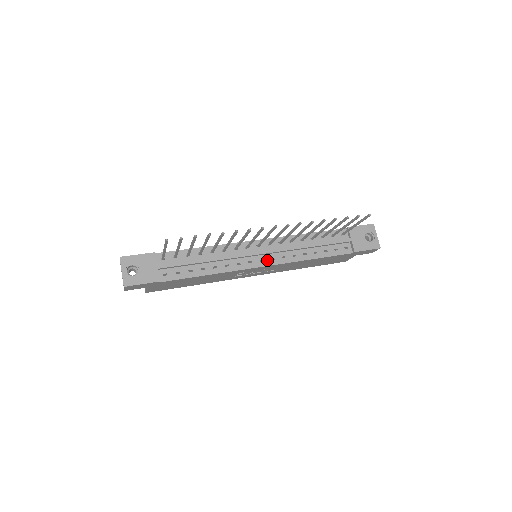
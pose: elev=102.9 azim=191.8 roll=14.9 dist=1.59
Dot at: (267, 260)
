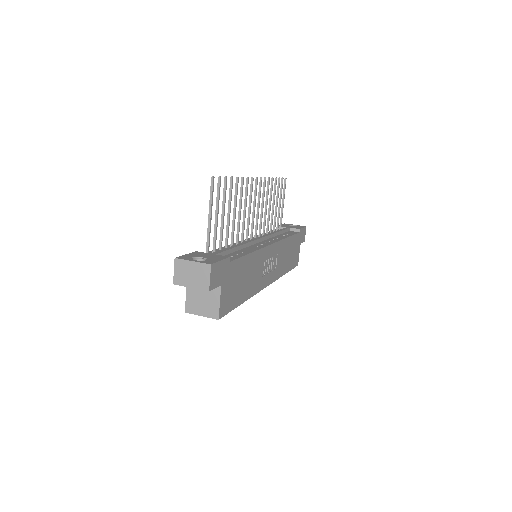
Dot at: (268, 242)
